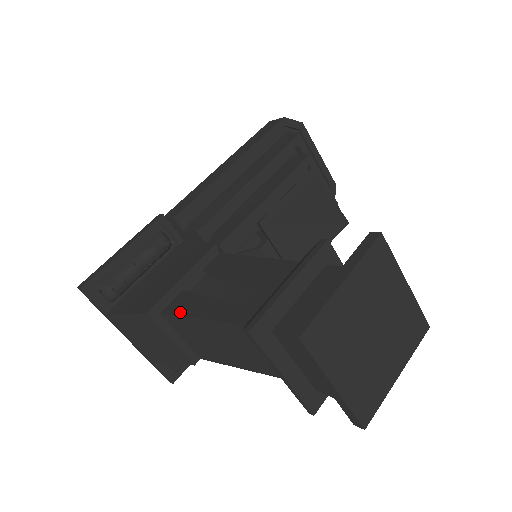
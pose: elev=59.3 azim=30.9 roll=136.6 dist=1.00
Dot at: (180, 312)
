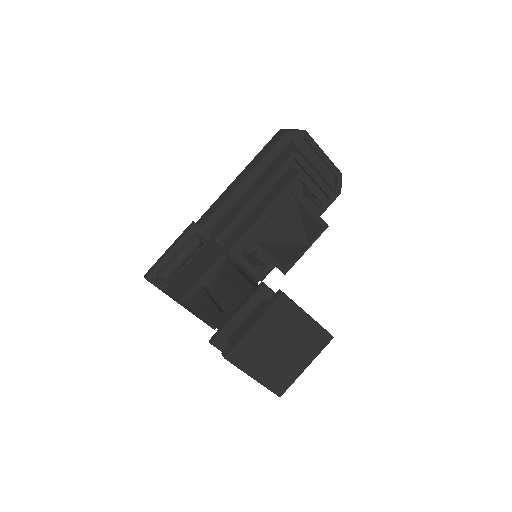
Dot at: (196, 305)
